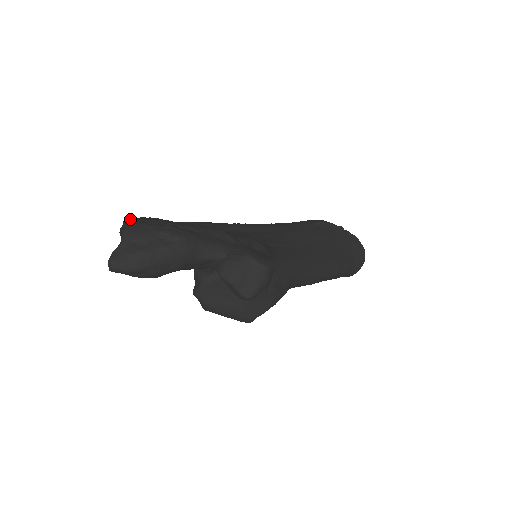
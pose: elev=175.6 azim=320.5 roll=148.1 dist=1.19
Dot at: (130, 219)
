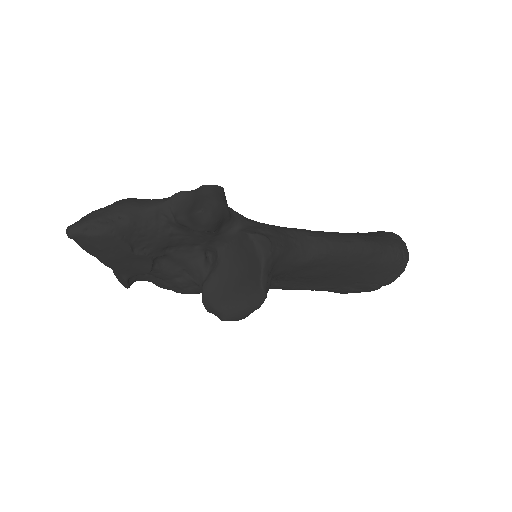
Dot at: occluded
